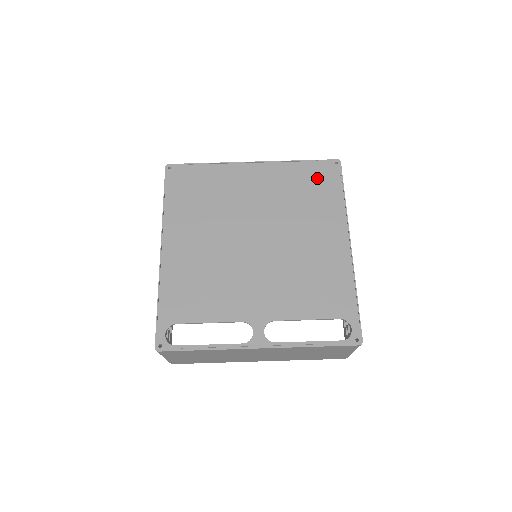
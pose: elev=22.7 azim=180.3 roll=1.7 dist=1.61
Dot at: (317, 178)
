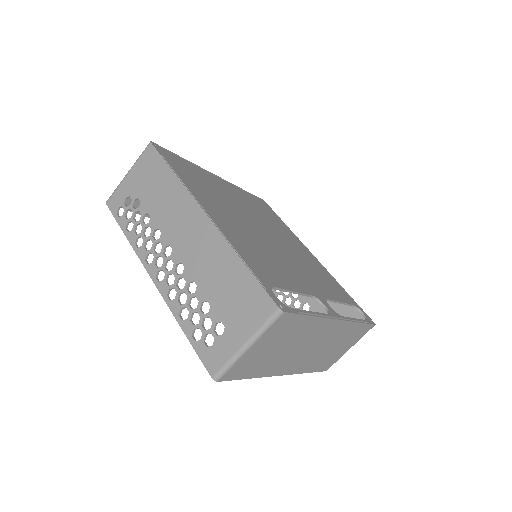
Dot at: (263, 206)
